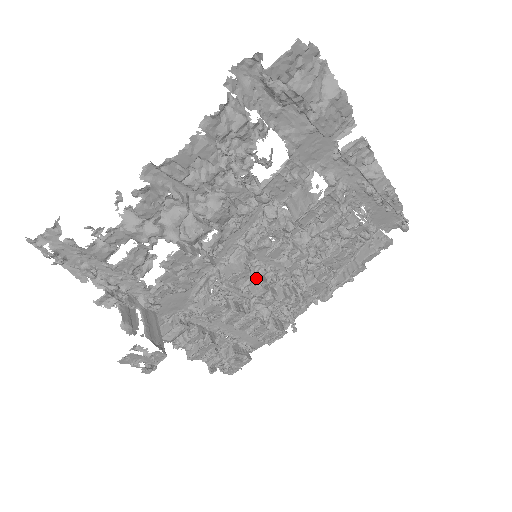
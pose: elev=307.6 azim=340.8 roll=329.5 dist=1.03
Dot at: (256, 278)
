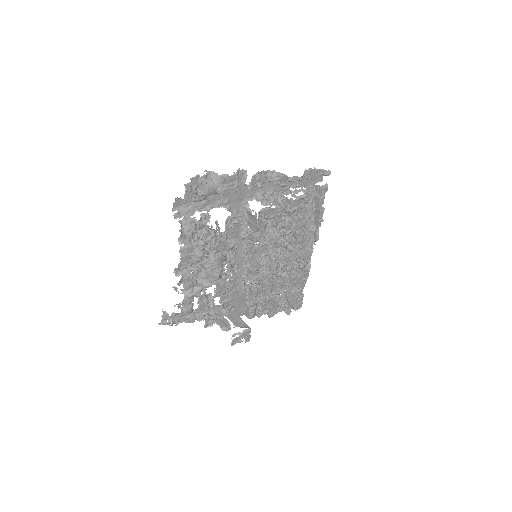
Dot at: (267, 263)
